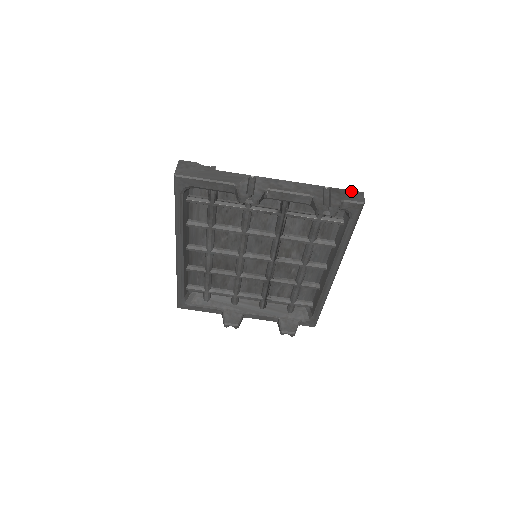
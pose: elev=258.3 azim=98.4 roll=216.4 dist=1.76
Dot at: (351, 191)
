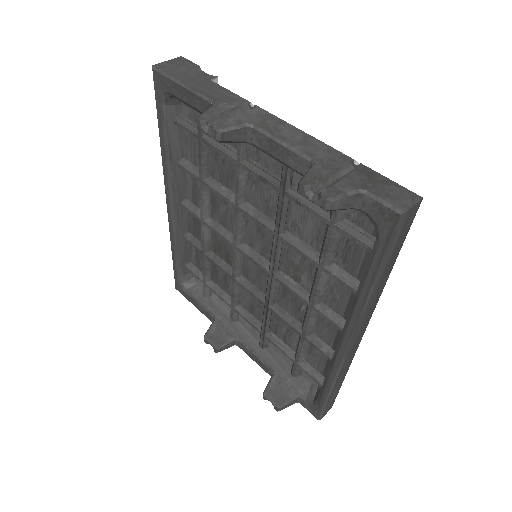
Dot at: (398, 185)
